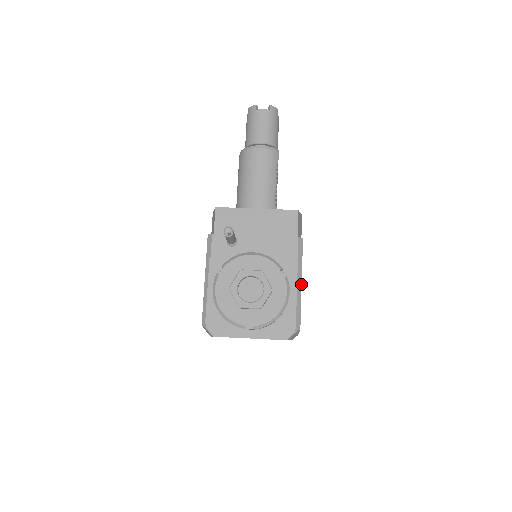
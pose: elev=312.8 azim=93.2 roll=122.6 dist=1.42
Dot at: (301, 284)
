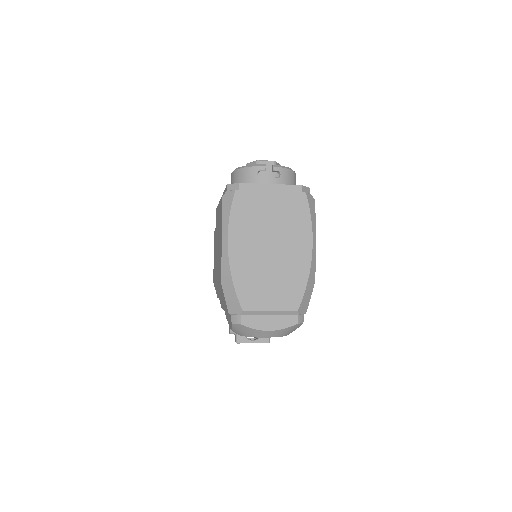
Dot at: occluded
